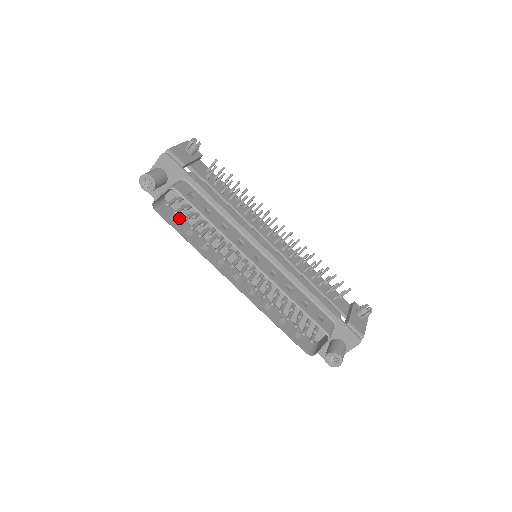
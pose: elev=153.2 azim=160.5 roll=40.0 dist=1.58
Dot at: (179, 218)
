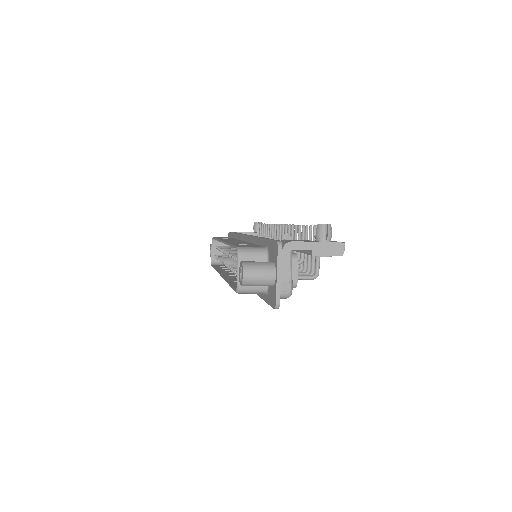
Dot at: occluded
